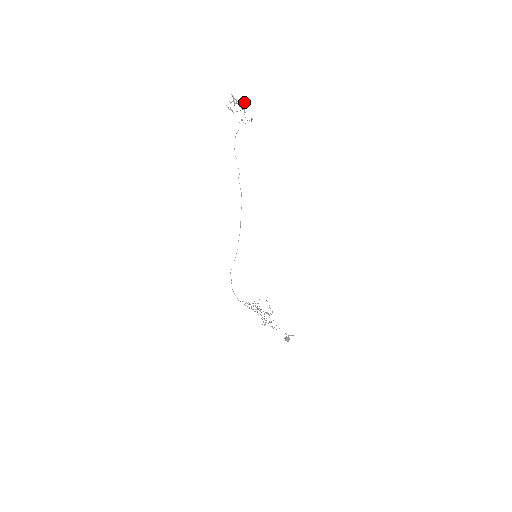
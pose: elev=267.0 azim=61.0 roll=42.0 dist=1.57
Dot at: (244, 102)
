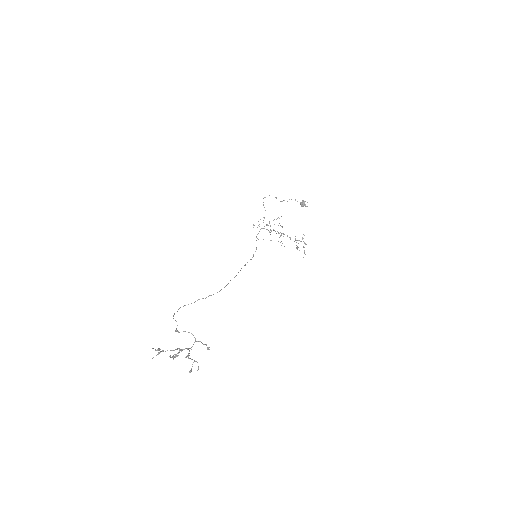
Dot at: (198, 369)
